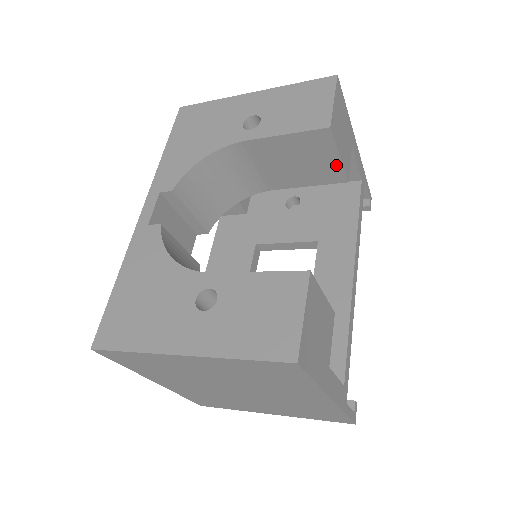
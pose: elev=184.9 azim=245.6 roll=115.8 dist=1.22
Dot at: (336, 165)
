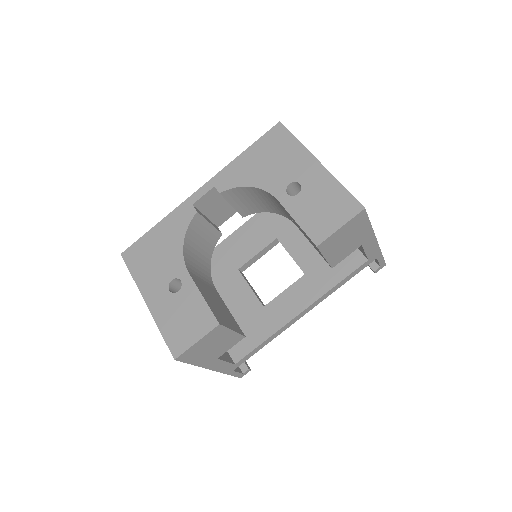
Dot at: (324, 258)
